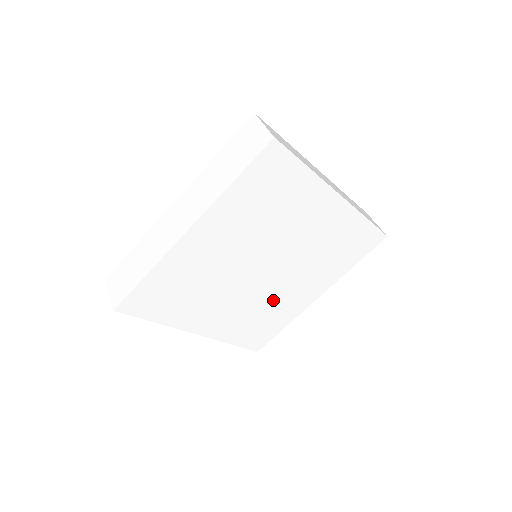
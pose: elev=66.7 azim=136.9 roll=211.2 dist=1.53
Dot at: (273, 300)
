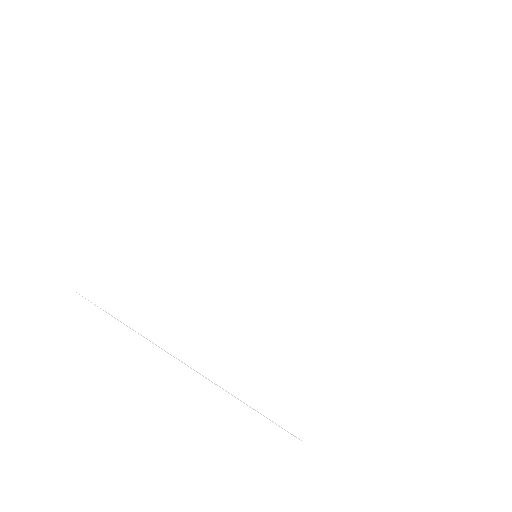
Dot at: (289, 305)
